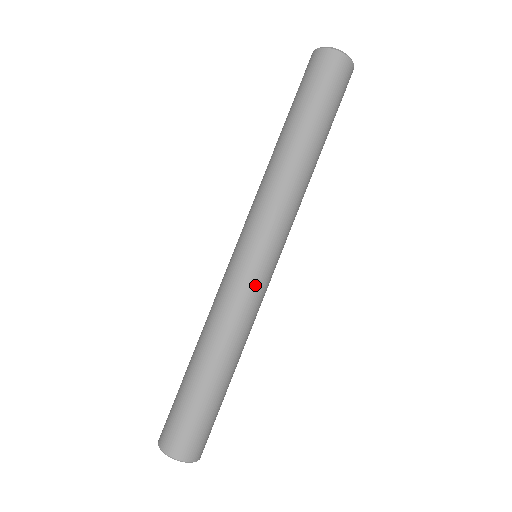
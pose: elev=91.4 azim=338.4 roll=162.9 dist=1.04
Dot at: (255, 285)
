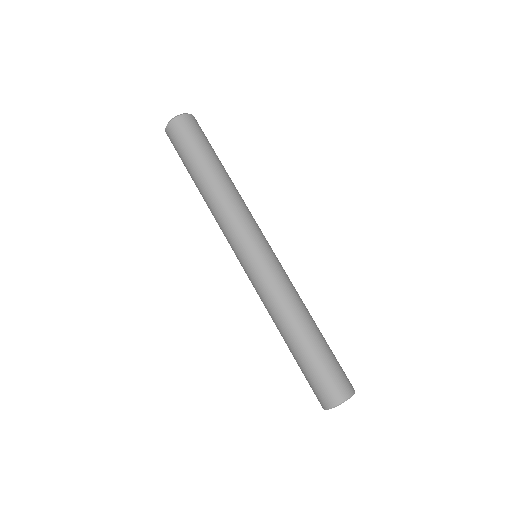
Dot at: (261, 274)
